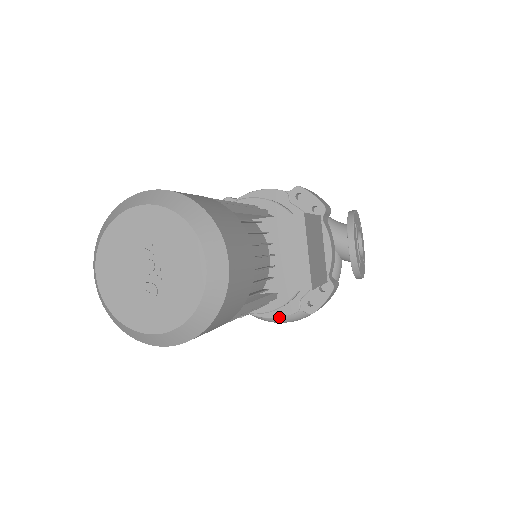
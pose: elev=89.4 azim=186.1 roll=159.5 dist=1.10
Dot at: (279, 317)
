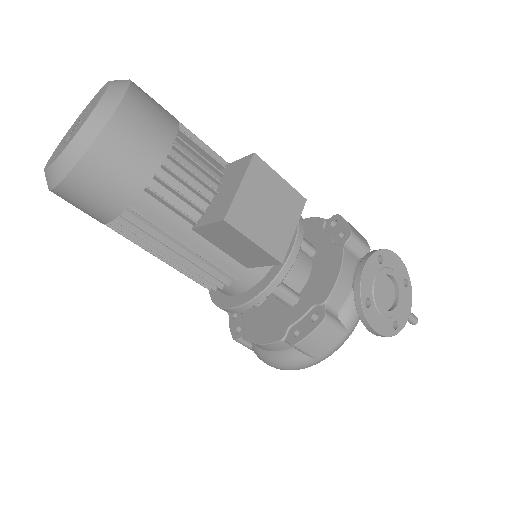
Dot at: (263, 343)
